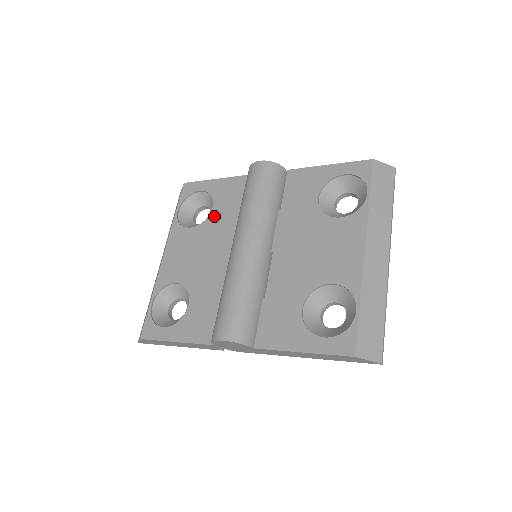
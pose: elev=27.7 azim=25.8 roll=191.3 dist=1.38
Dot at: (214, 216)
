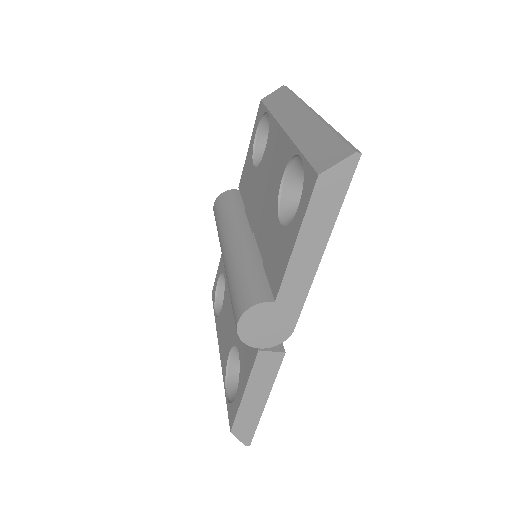
Dot at: (226, 278)
